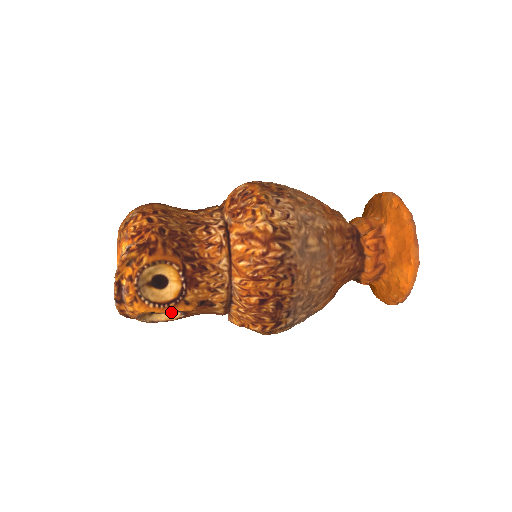
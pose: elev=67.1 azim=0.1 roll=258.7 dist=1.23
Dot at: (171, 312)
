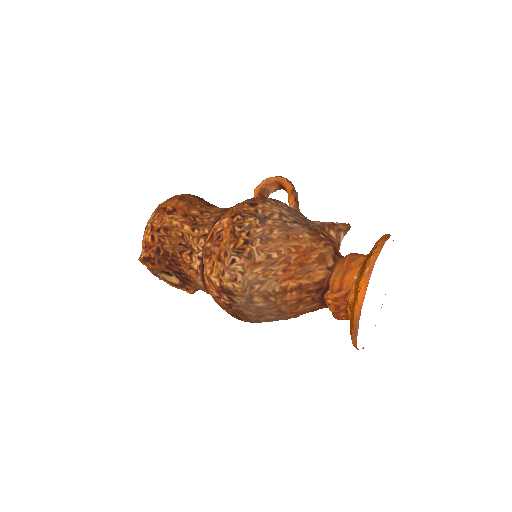
Dot at: occluded
